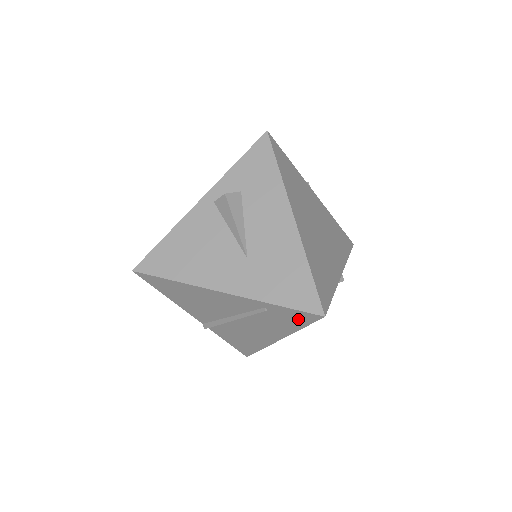
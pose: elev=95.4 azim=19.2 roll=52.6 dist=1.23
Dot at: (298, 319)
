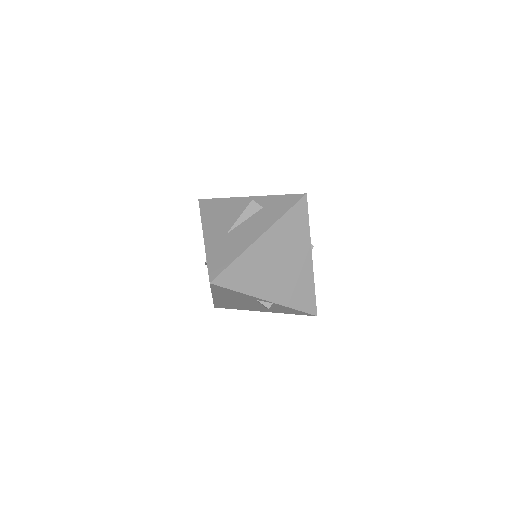
Dot at: occluded
